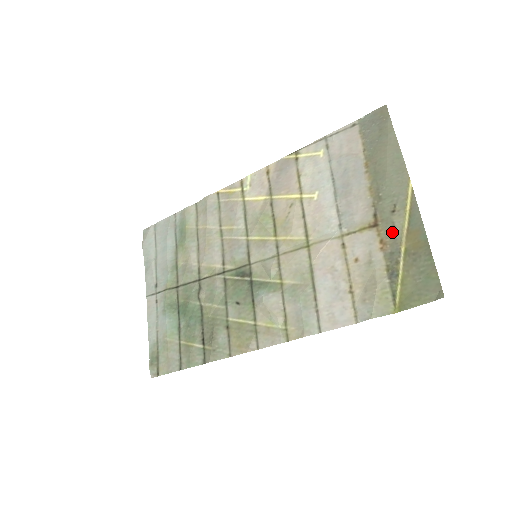
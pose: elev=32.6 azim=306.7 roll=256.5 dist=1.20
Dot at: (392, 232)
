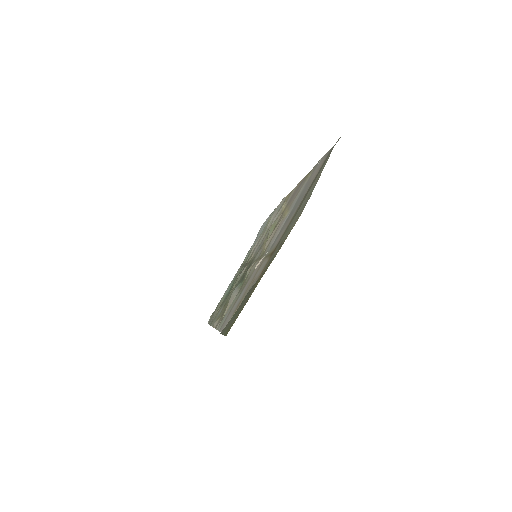
Dot at: occluded
